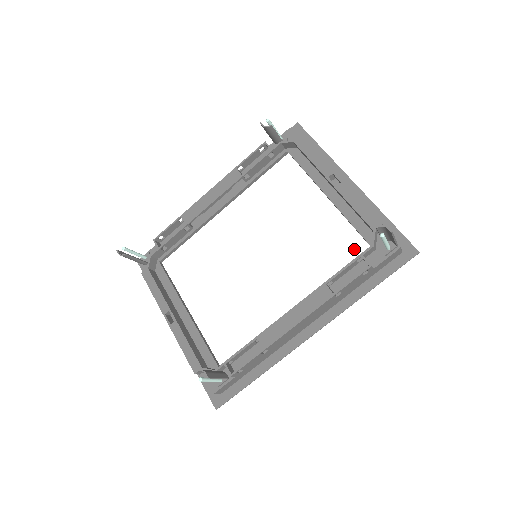
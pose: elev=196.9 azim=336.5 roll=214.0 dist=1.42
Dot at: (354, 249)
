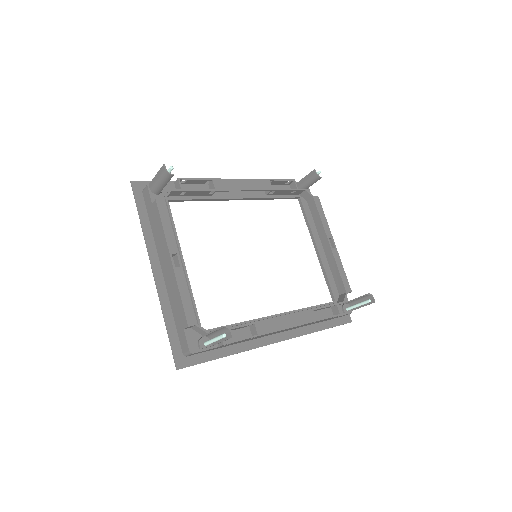
Dot at: (323, 296)
